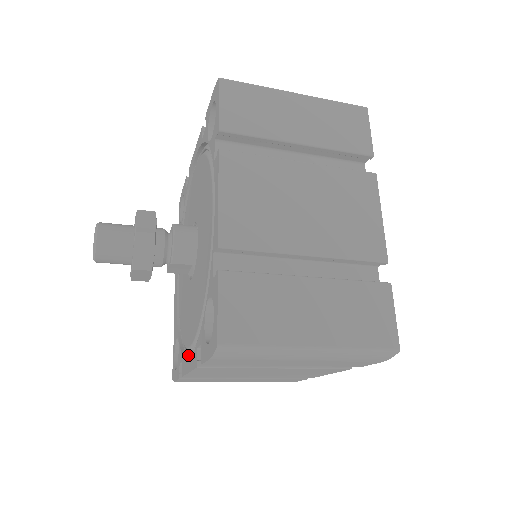
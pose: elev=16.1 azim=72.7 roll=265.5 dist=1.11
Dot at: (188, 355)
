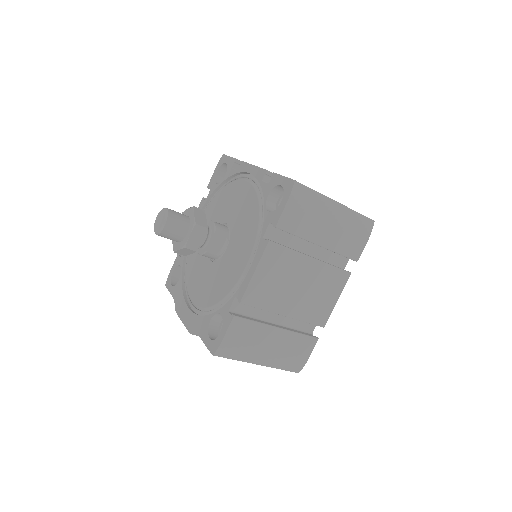
Dot at: (242, 282)
